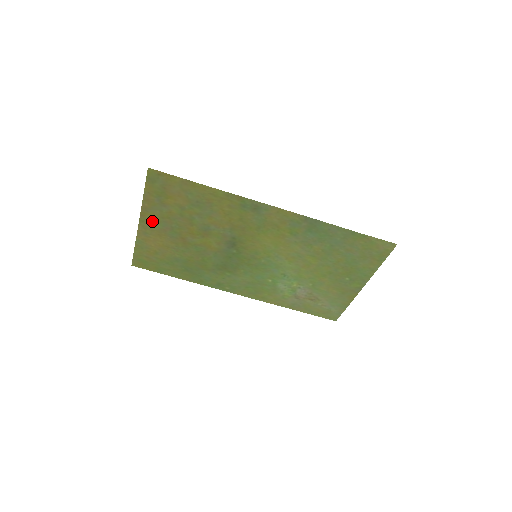
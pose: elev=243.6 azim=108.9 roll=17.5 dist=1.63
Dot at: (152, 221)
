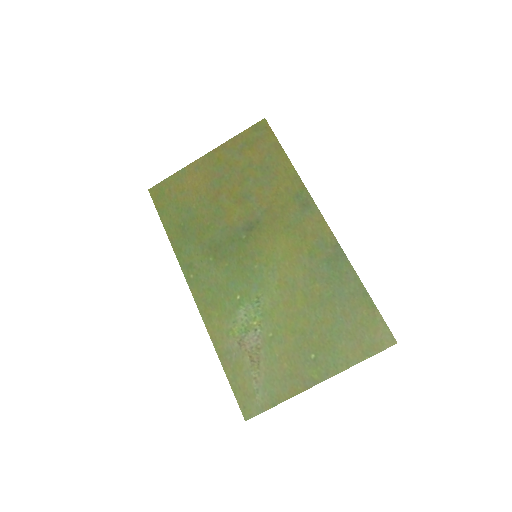
Dot at: (215, 161)
